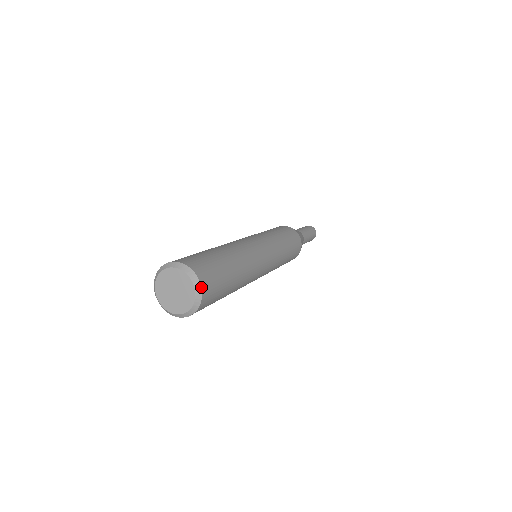
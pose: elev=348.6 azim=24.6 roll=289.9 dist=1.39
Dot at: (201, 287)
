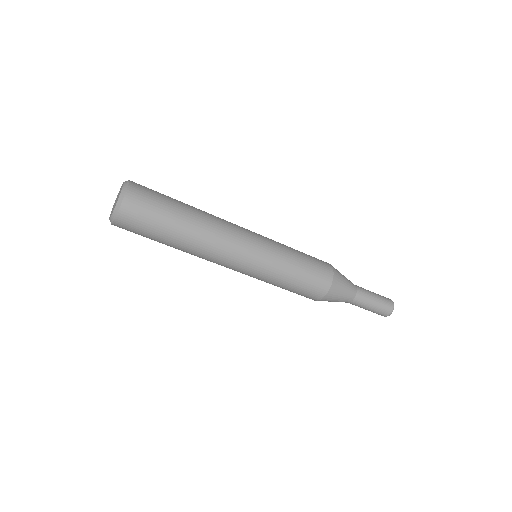
Dot at: occluded
